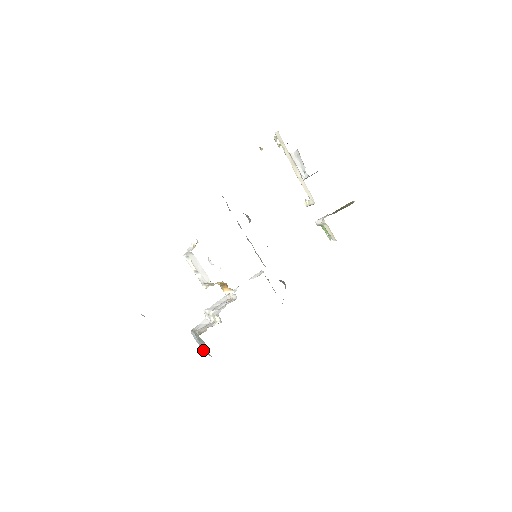
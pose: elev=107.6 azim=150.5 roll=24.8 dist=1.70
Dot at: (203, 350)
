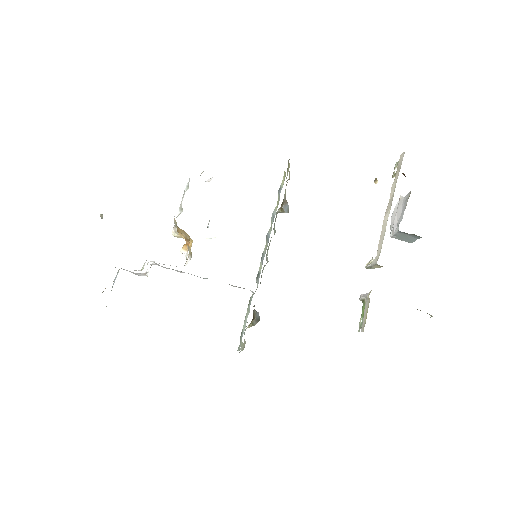
Dot at: occluded
